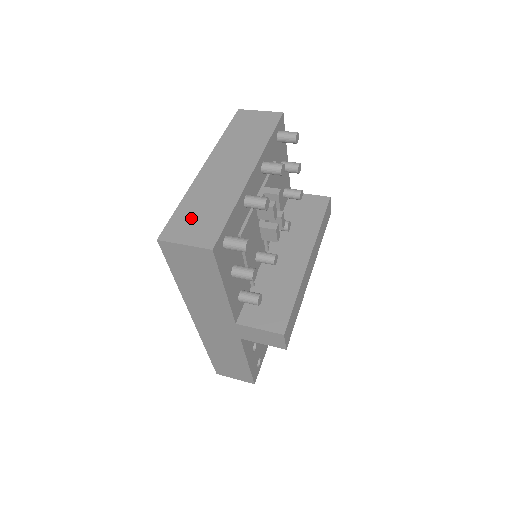
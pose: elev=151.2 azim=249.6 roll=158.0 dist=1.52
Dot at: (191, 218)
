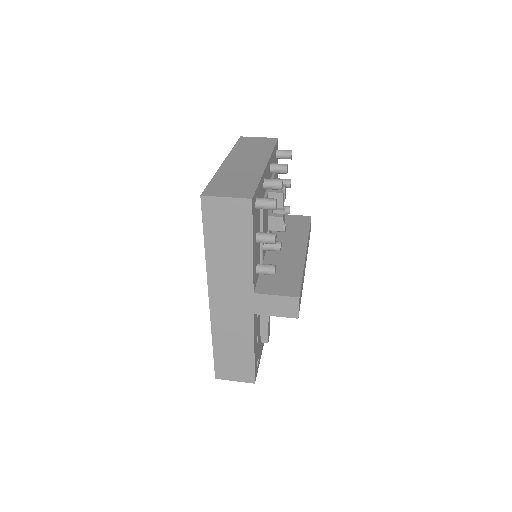
Dot at: (226, 185)
